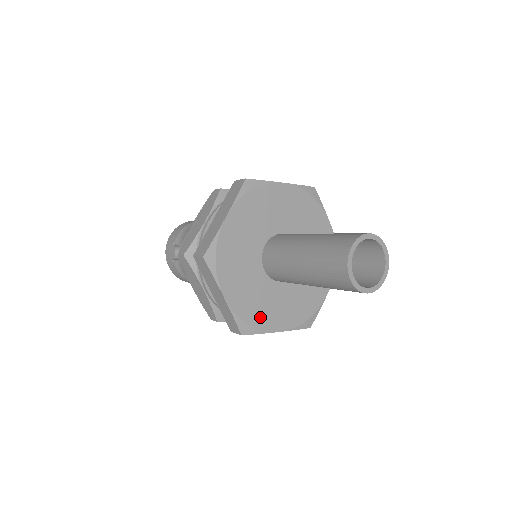
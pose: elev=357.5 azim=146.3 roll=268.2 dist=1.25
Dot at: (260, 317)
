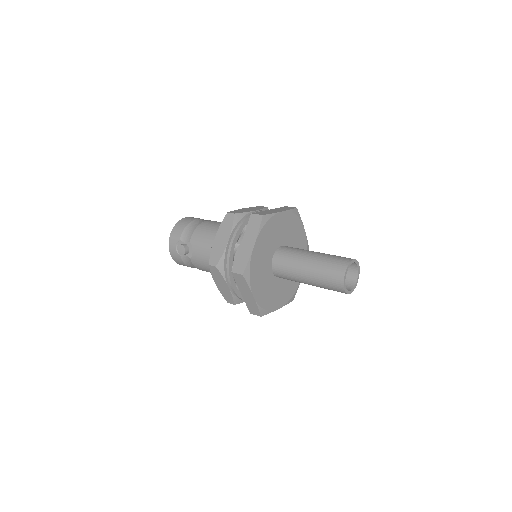
Dot at: (270, 303)
